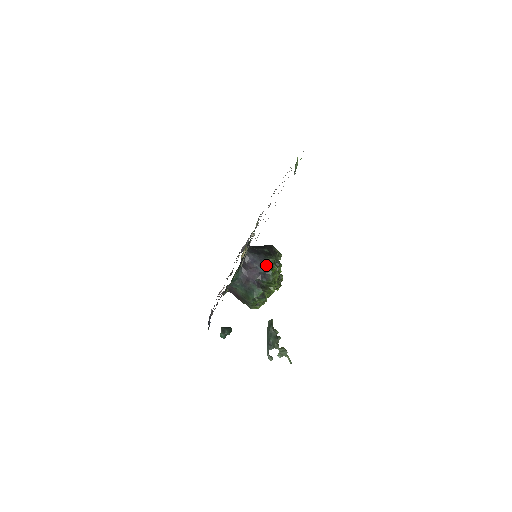
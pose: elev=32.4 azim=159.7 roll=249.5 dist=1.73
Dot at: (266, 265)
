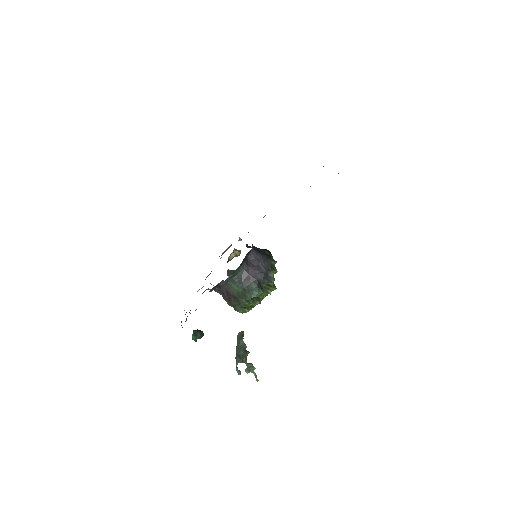
Dot at: (269, 266)
